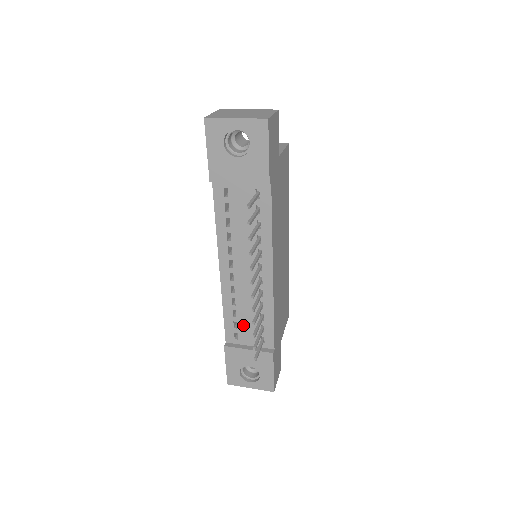
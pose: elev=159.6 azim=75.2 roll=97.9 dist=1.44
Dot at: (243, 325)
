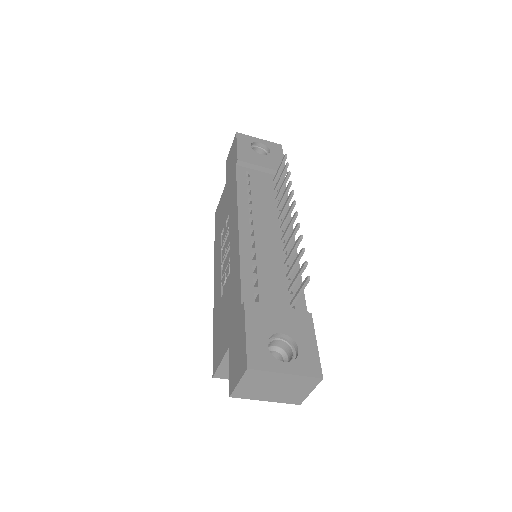
Dot at: (266, 284)
